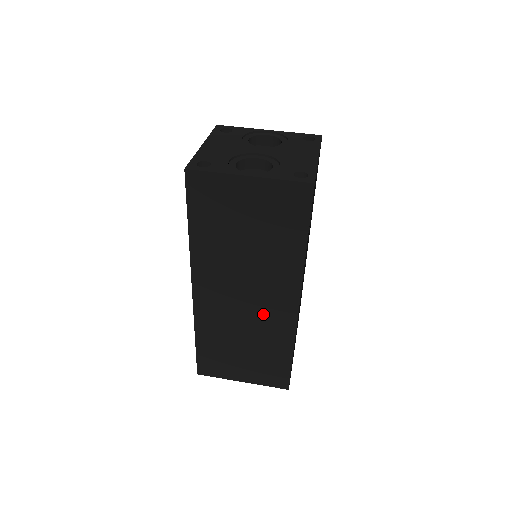
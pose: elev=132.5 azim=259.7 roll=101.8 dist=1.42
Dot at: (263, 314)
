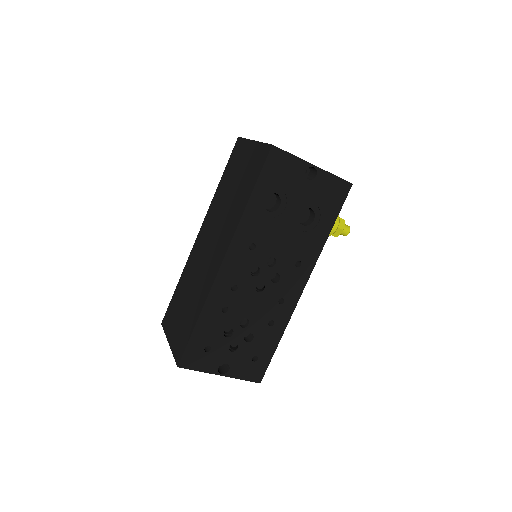
Dot at: (207, 266)
